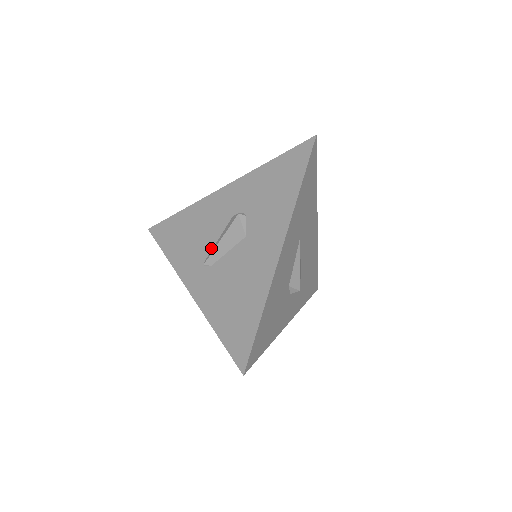
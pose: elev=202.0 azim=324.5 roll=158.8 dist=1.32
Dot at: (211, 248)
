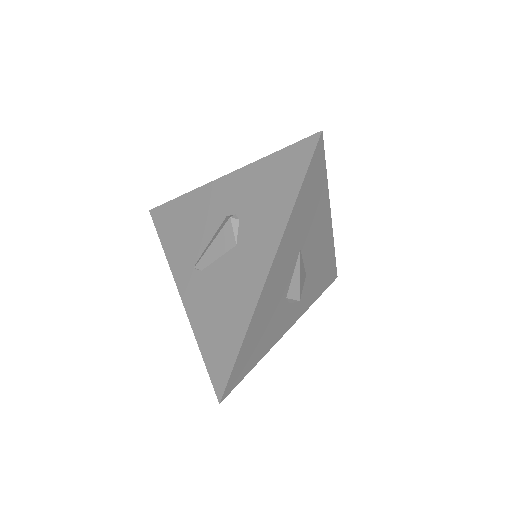
Dot at: (203, 250)
